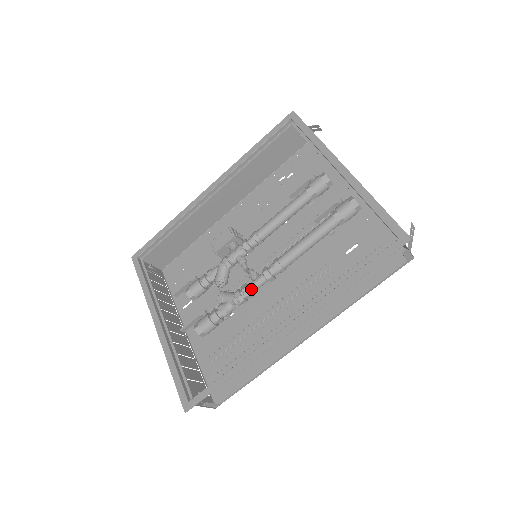
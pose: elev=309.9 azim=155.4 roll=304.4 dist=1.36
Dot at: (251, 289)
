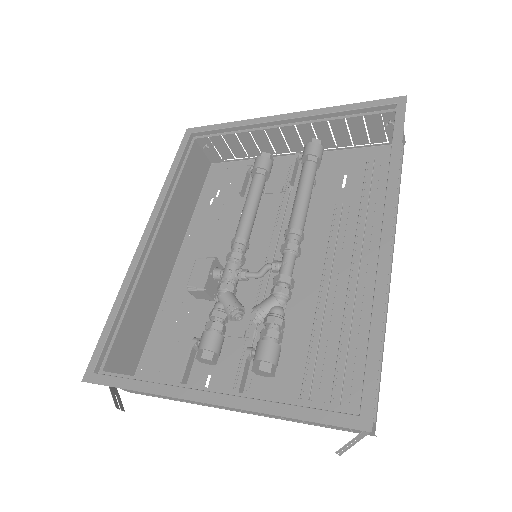
Dot at: (287, 274)
